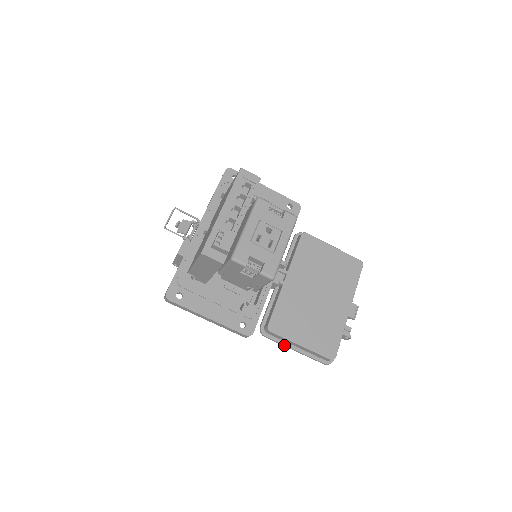
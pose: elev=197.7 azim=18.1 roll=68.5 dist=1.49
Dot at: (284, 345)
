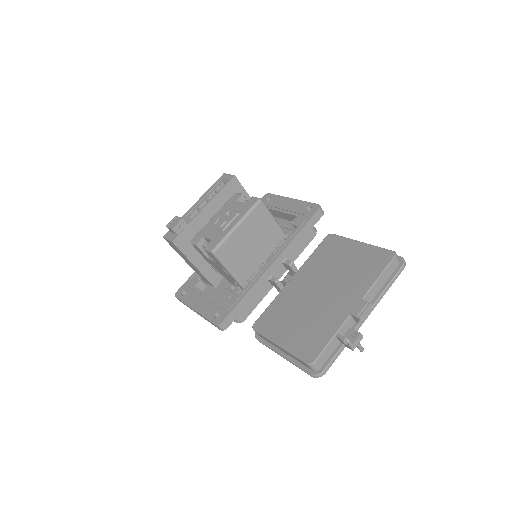
Dot at: (272, 349)
